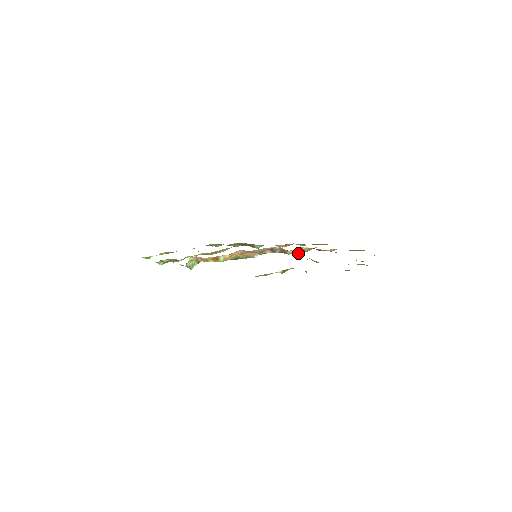
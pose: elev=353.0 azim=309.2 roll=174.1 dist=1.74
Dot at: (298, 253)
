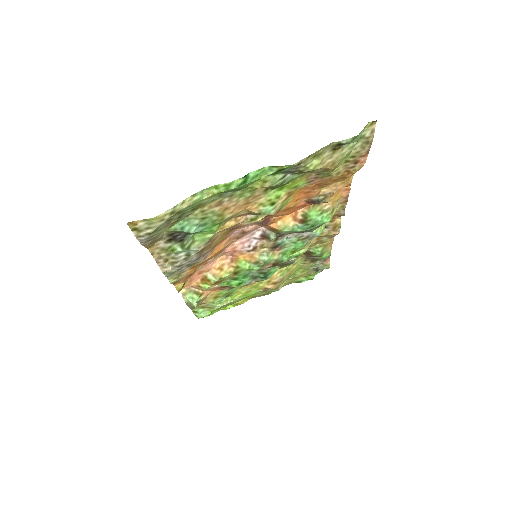
Dot at: (308, 224)
